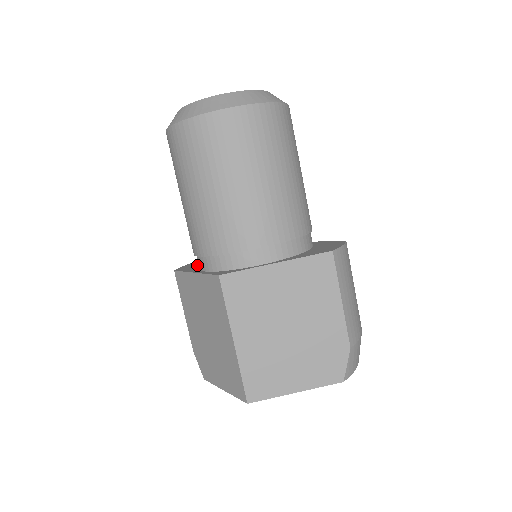
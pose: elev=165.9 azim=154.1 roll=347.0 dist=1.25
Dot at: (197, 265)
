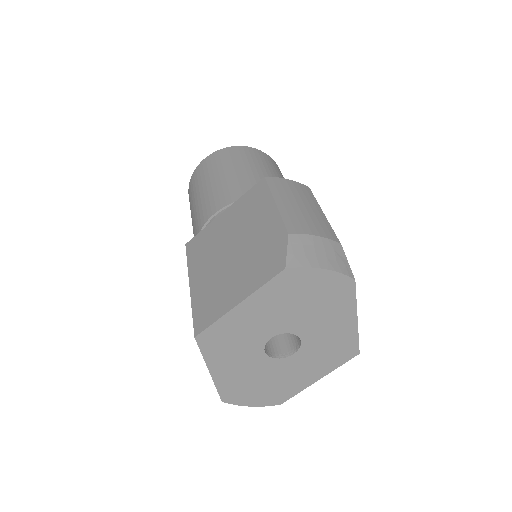
Dot at: occluded
